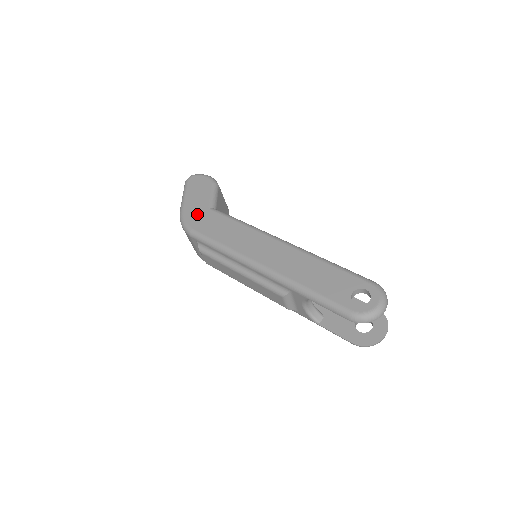
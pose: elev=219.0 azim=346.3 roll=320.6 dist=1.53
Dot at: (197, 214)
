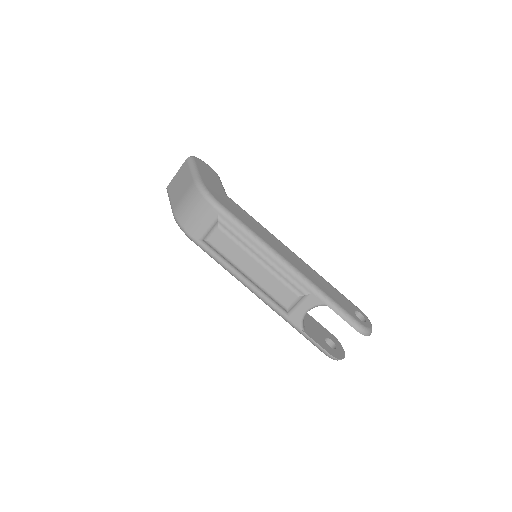
Dot at: (218, 192)
